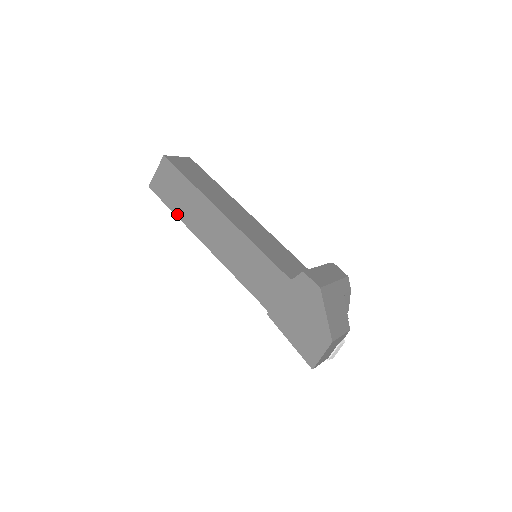
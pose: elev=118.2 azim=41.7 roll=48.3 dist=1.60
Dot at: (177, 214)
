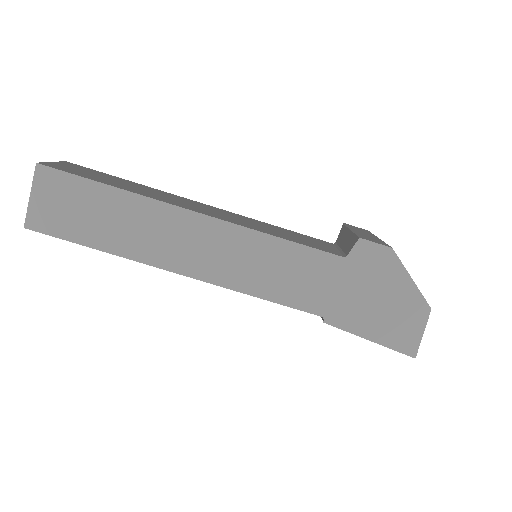
Dot at: (105, 248)
